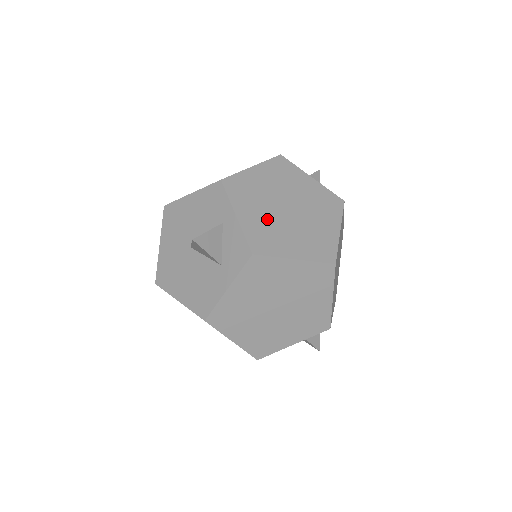
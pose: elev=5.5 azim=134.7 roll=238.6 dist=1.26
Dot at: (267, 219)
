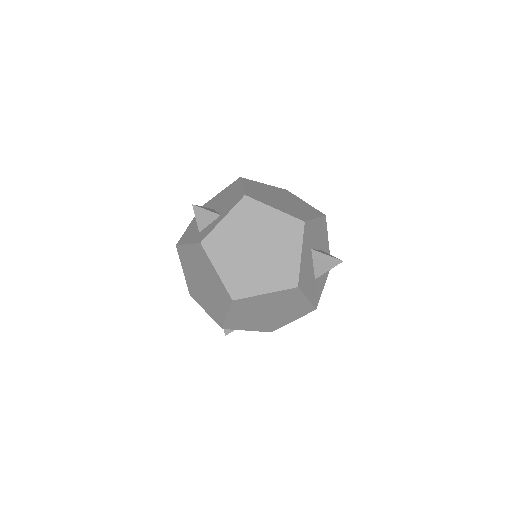
Dot at: (235, 239)
